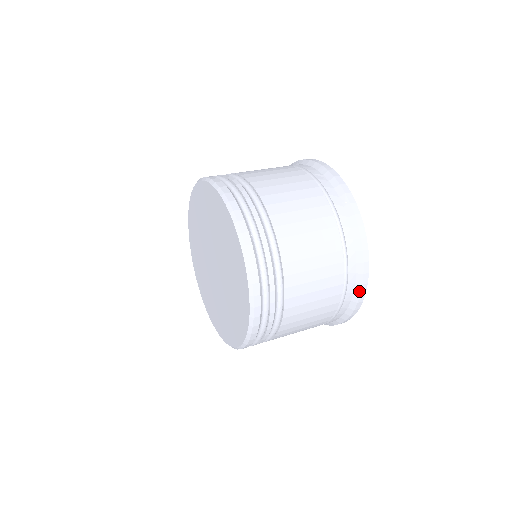
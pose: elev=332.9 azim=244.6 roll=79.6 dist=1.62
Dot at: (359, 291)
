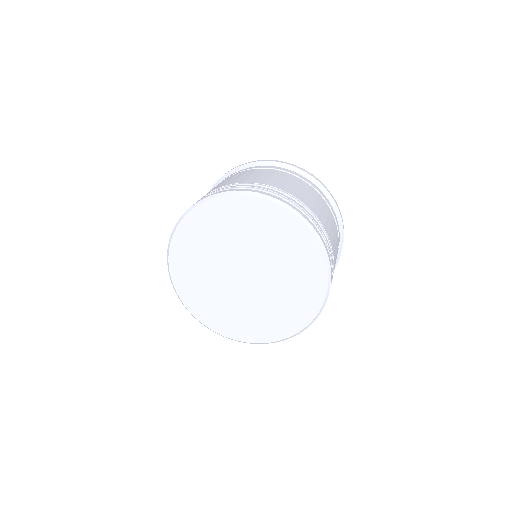
Dot at: (337, 262)
